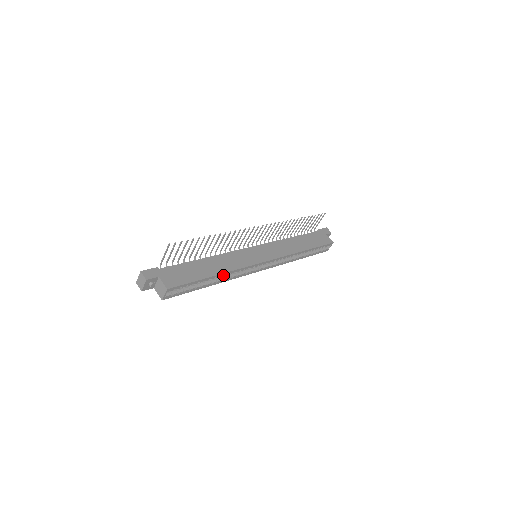
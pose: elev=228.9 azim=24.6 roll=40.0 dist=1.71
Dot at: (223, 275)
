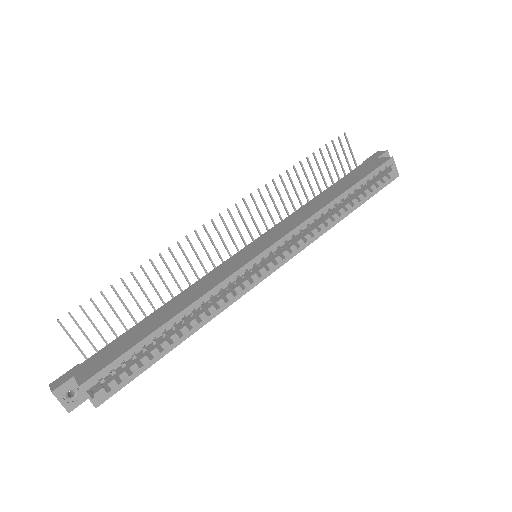
Dot at: (189, 312)
